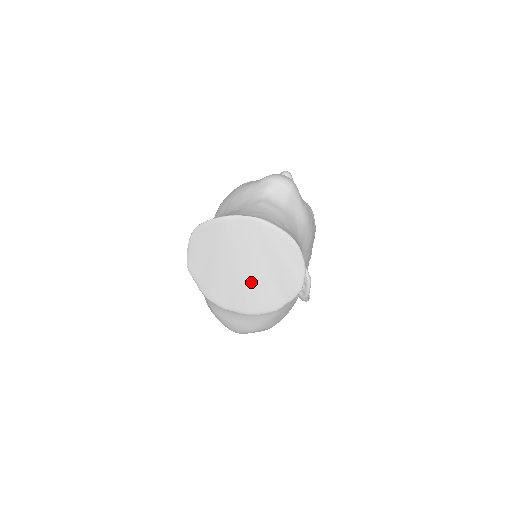
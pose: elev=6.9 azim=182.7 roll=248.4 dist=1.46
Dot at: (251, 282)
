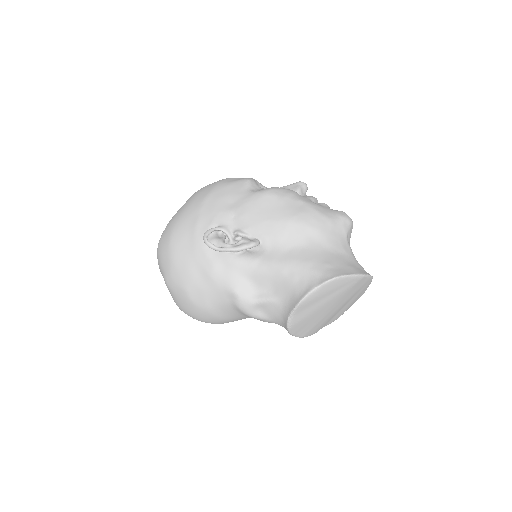
Dot at: (327, 317)
